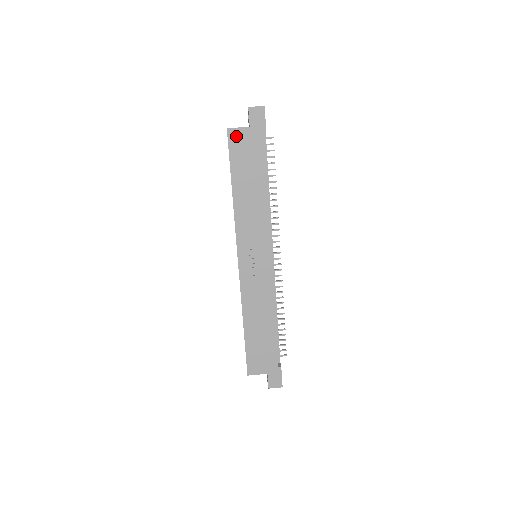
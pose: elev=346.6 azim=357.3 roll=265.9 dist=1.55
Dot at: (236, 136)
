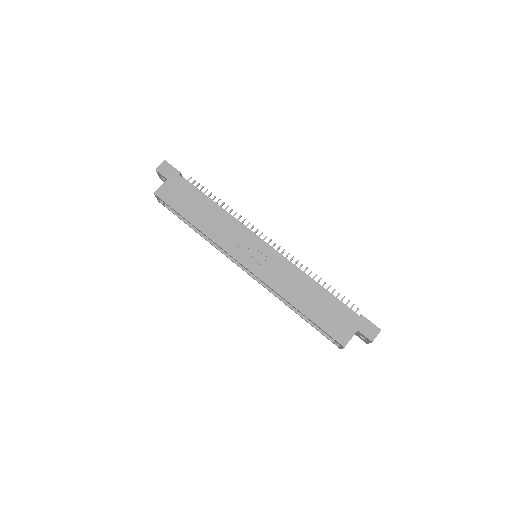
Dot at: (164, 192)
